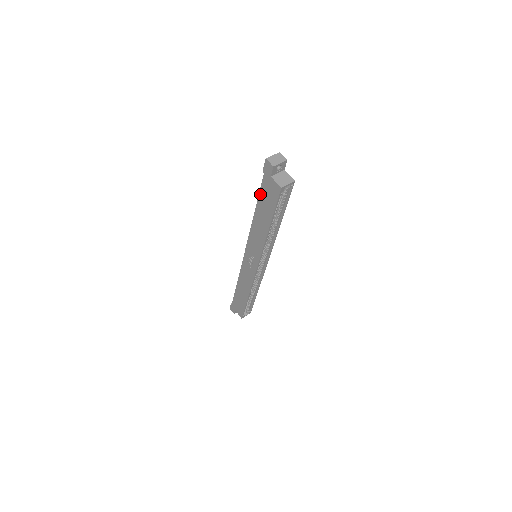
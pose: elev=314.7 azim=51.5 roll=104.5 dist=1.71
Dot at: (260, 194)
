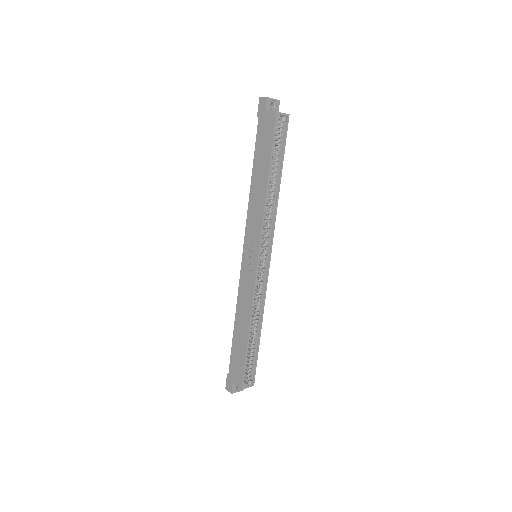
Dot at: (256, 146)
